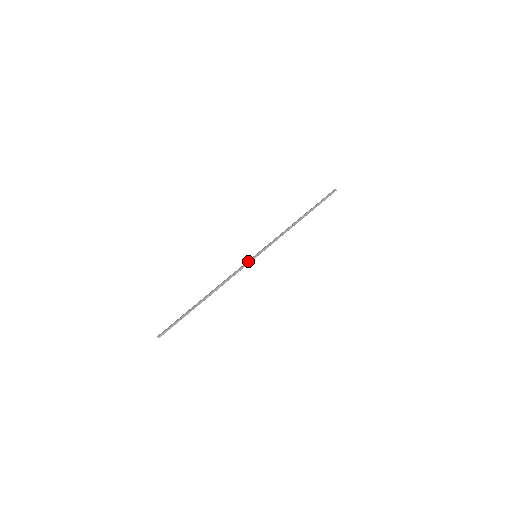
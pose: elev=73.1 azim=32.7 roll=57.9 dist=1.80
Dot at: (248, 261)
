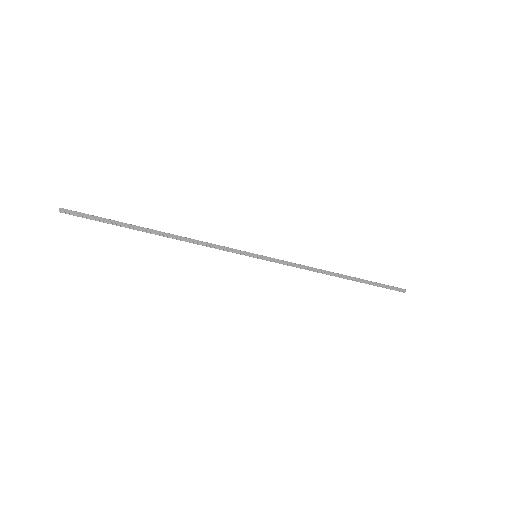
Dot at: (242, 253)
